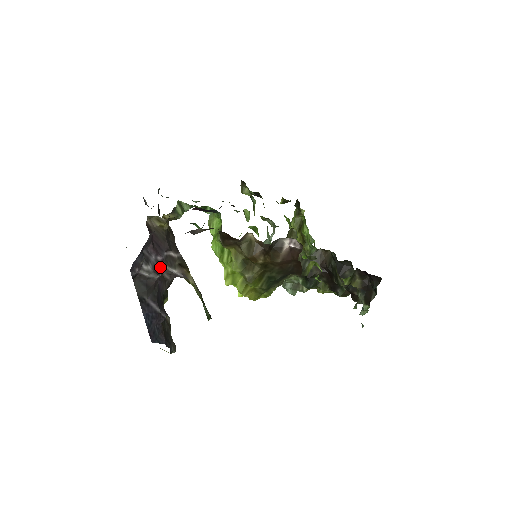
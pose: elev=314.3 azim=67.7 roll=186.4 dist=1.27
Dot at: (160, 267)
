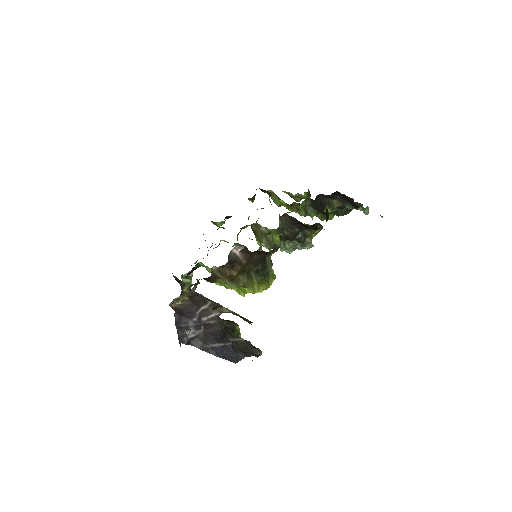
Dot at: (201, 323)
